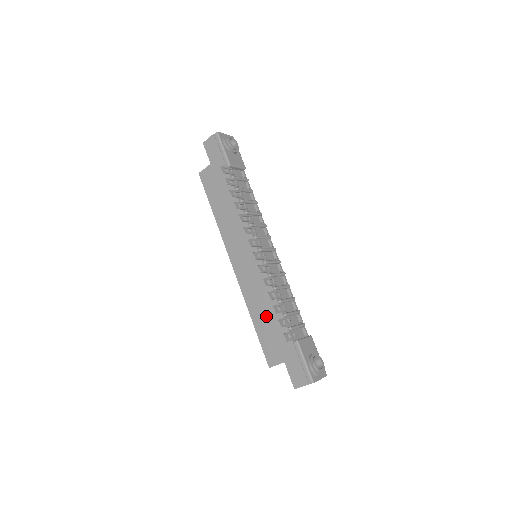
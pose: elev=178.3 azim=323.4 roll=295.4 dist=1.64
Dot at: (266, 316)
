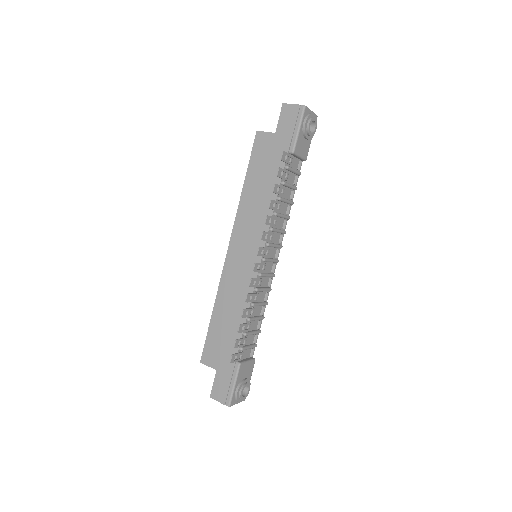
Dot at: (228, 320)
